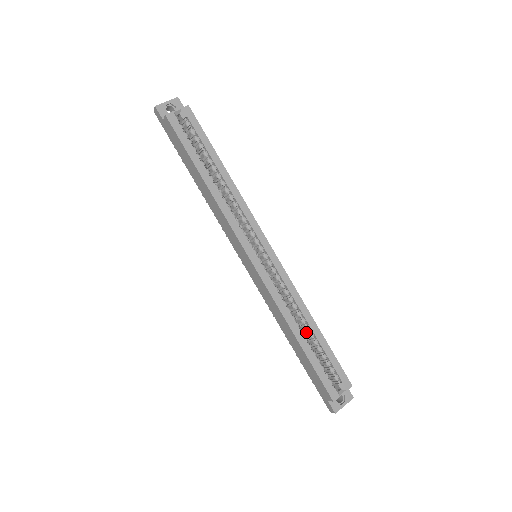
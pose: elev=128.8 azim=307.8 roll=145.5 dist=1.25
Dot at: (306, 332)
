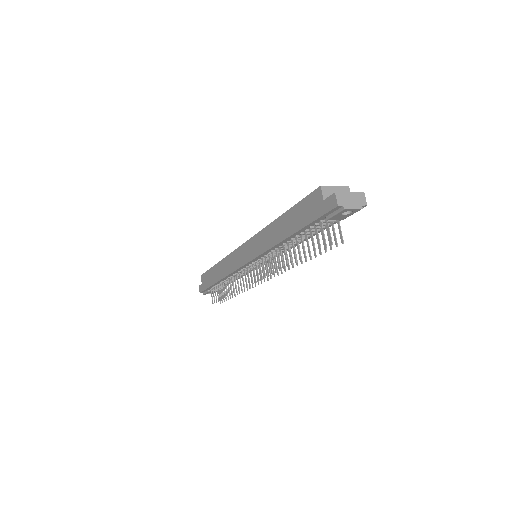
Dot at: occluded
